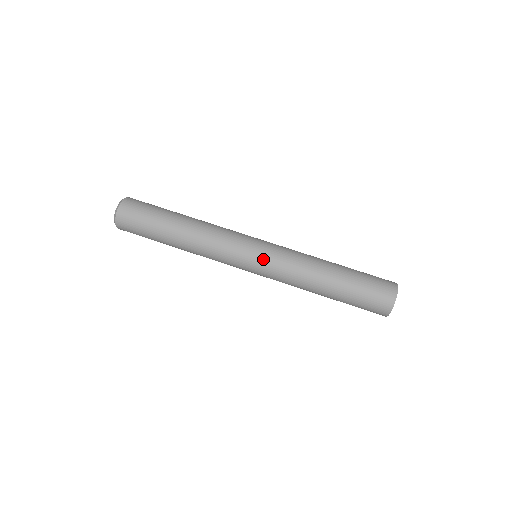
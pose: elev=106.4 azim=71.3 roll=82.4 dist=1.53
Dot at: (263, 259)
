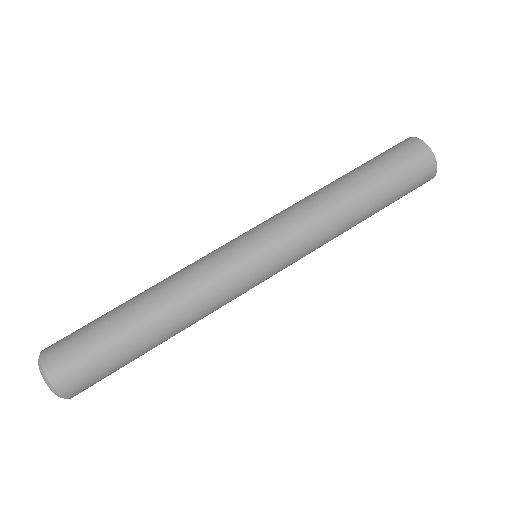
Dot at: (278, 259)
